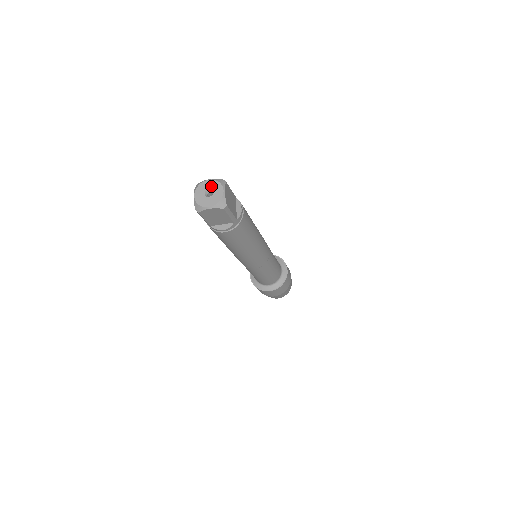
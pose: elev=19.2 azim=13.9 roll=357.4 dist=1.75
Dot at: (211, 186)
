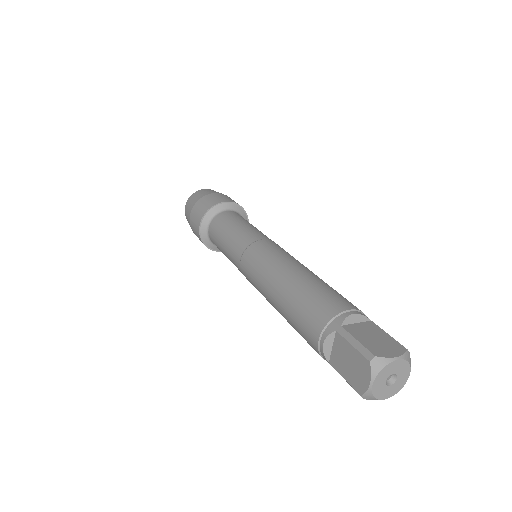
Dot at: (398, 370)
